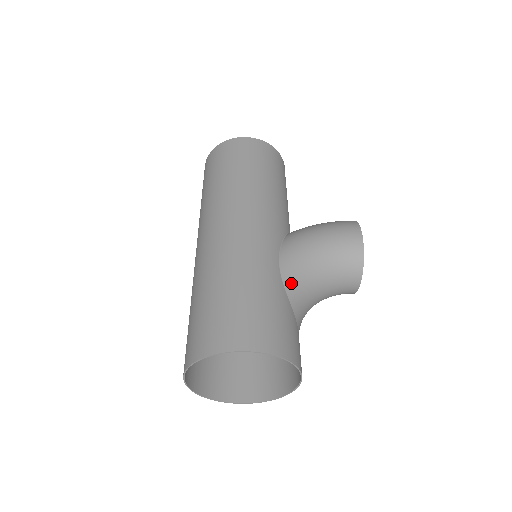
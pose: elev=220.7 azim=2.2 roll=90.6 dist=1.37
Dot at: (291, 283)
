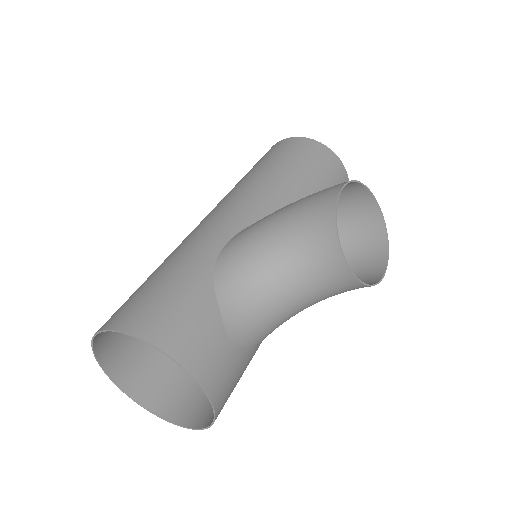
Dot at: (226, 264)
